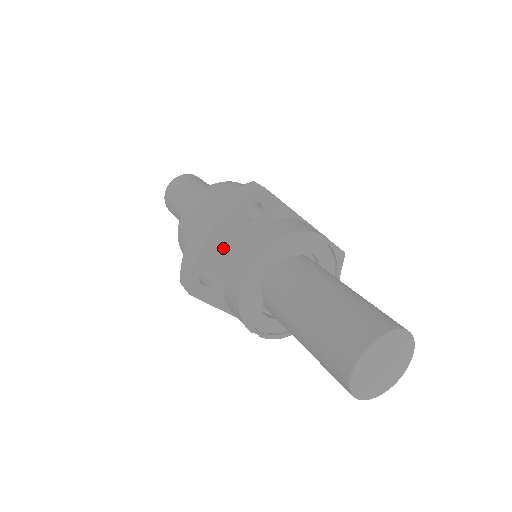
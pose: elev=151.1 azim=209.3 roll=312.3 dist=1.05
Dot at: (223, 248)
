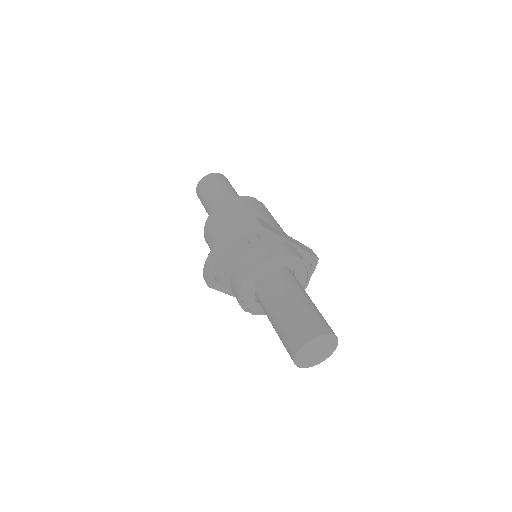
Dot at: (231, 260)
